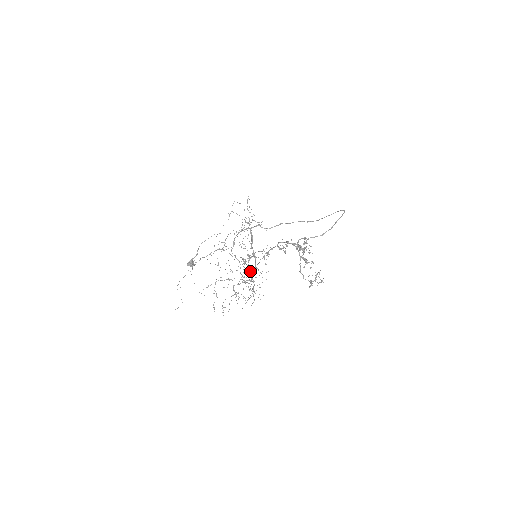
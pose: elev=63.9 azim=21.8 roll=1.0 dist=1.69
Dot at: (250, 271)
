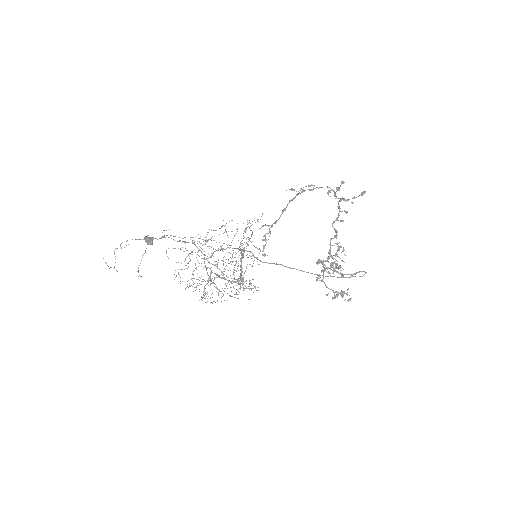
Dot at: (234, 275)
